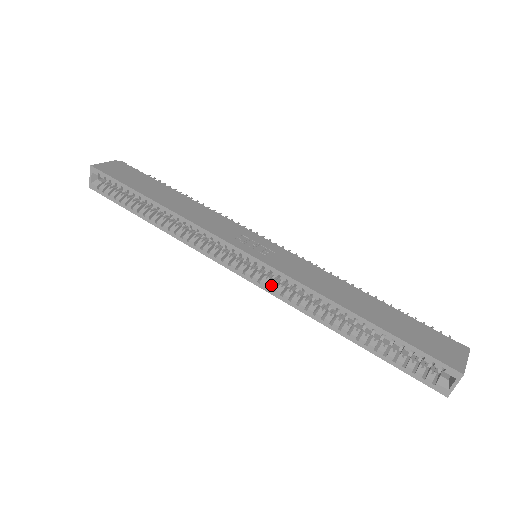
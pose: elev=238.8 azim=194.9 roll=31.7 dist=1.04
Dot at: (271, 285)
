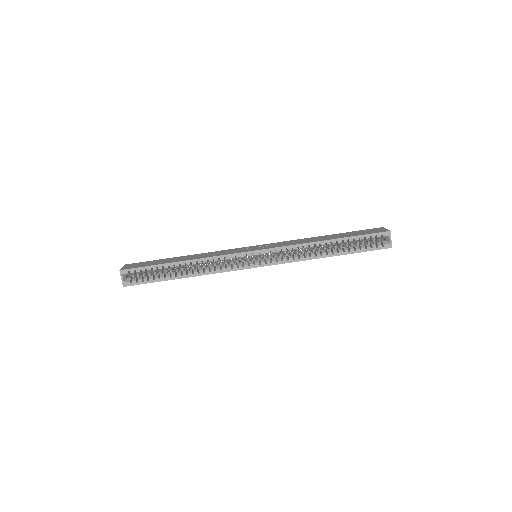
Dot at: (279, 259)
